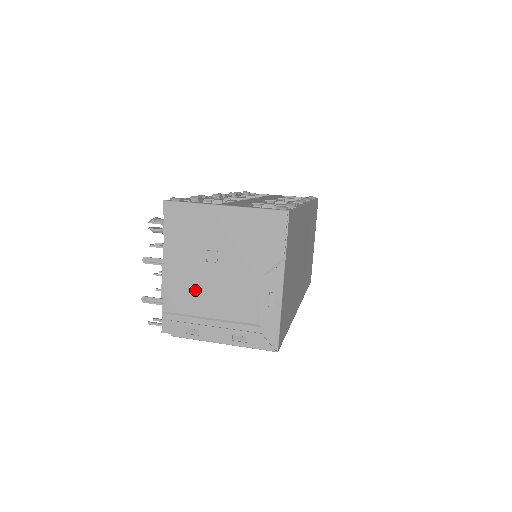
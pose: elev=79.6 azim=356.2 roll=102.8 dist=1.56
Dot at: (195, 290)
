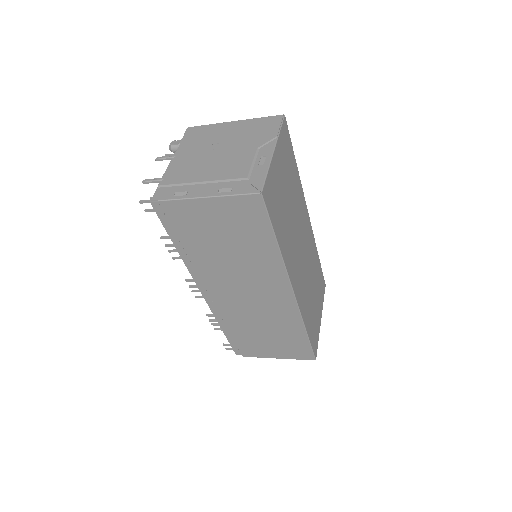
Dot at: (194, 167)
